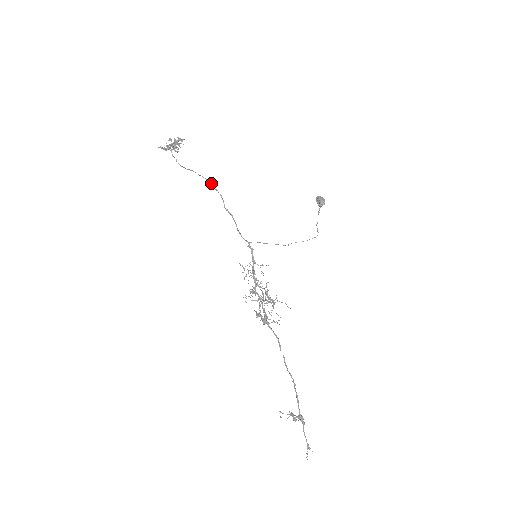
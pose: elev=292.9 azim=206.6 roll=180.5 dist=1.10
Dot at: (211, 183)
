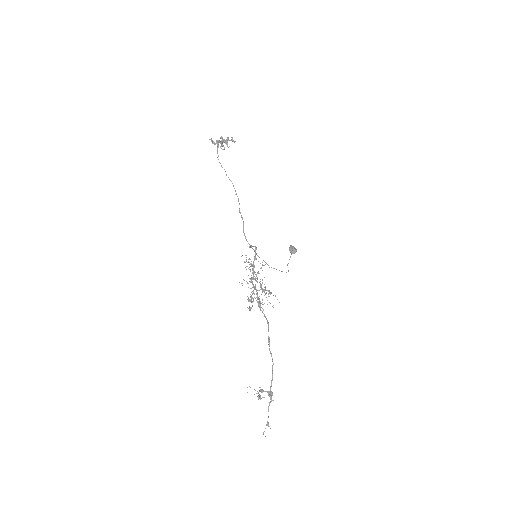
Dot at: occluded
